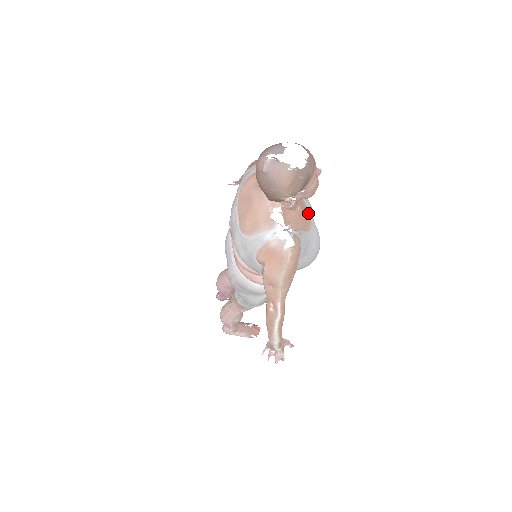
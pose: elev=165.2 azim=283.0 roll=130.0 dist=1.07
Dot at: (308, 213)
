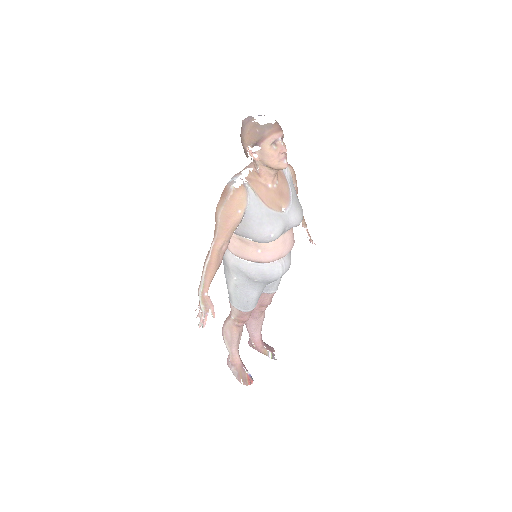
Dot at: (286, 209)
